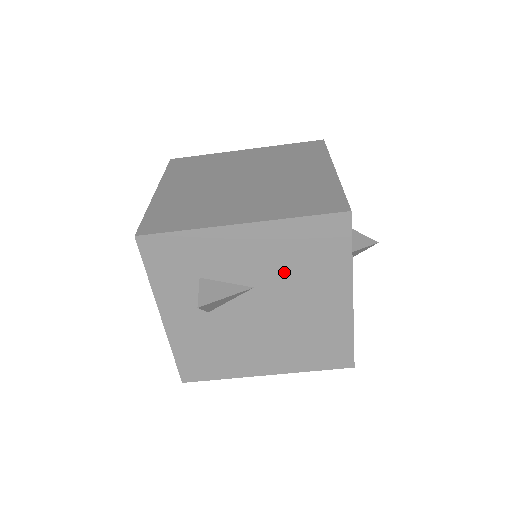
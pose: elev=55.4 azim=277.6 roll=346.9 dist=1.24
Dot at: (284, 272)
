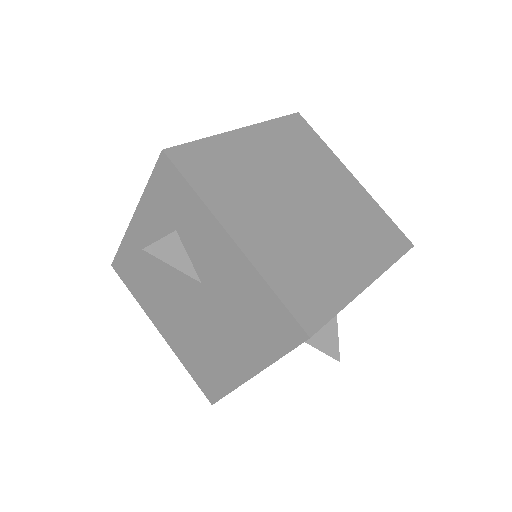
Dot at: (229, 303)
